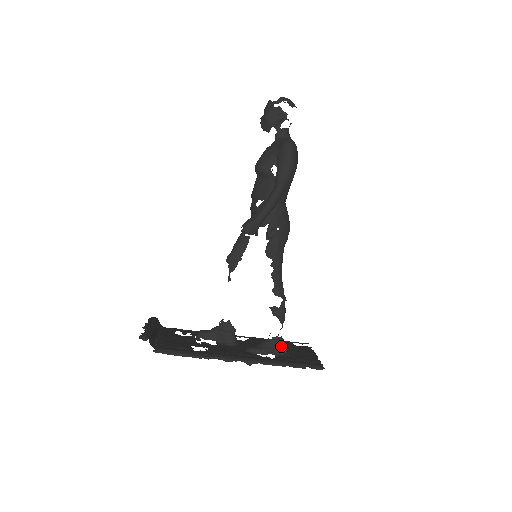
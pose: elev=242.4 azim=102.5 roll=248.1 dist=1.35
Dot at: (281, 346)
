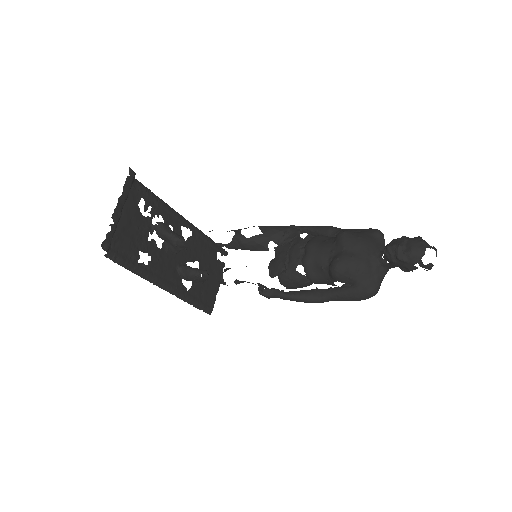
Dot at: (203, 281)
